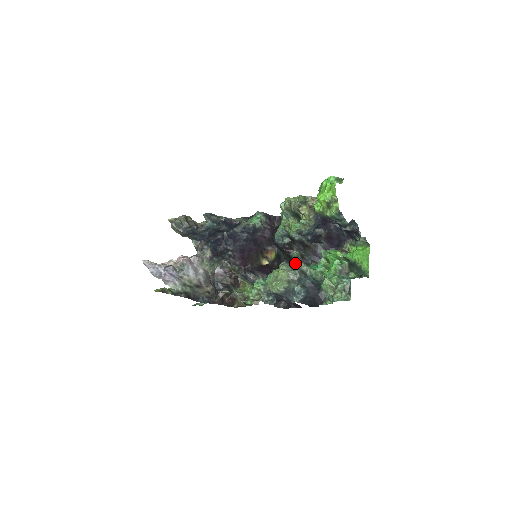
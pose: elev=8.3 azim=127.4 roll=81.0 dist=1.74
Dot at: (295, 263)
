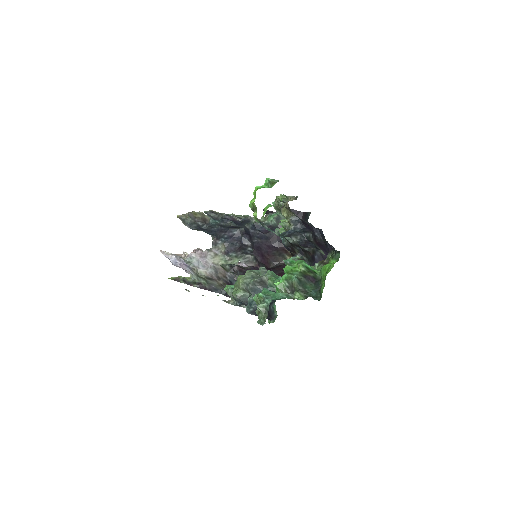
Dot at: occluded
